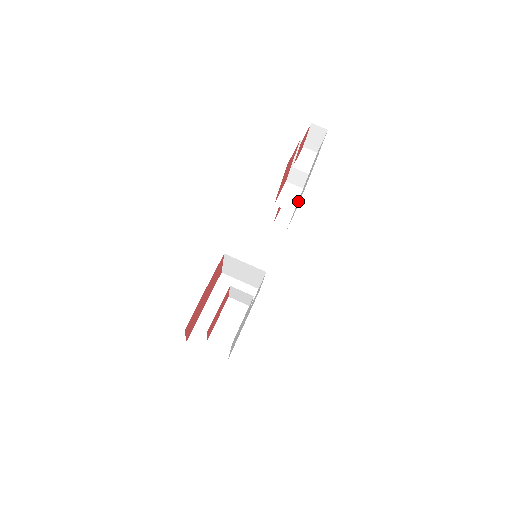
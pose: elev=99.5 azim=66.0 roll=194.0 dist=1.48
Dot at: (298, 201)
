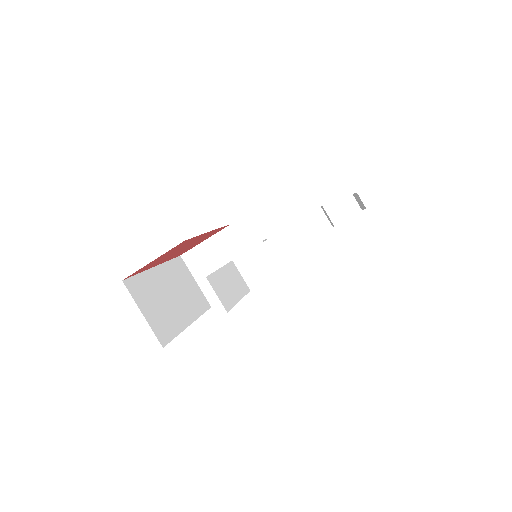
Dot at: occluded
